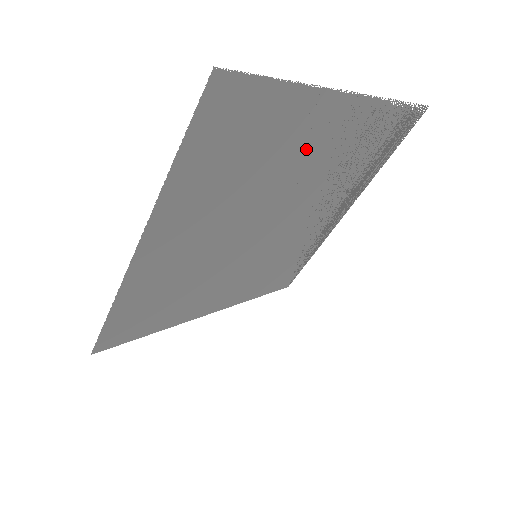
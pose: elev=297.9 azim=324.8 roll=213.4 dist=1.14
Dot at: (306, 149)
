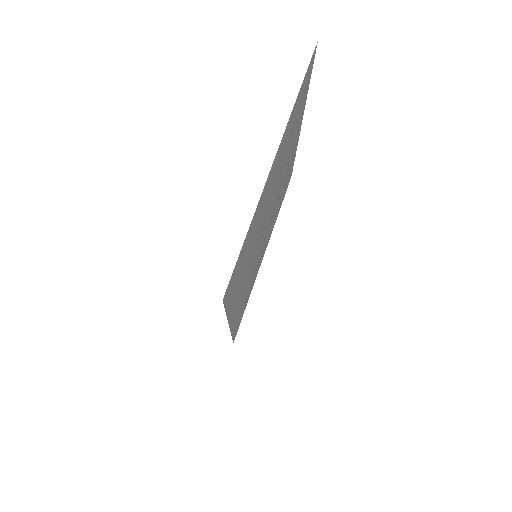
Dot at: occluded
